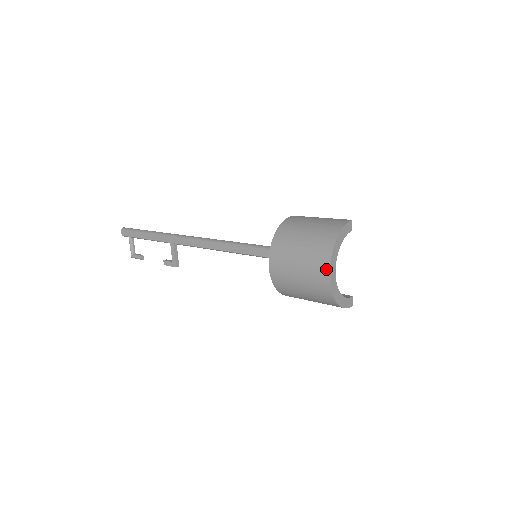
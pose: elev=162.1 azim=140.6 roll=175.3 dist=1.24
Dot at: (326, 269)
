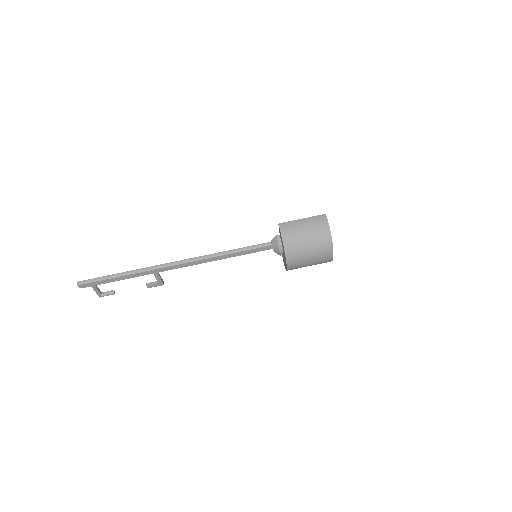
Dot at: (331, 253)
